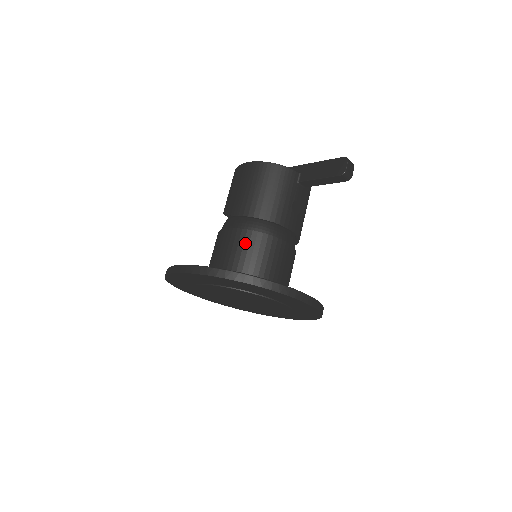
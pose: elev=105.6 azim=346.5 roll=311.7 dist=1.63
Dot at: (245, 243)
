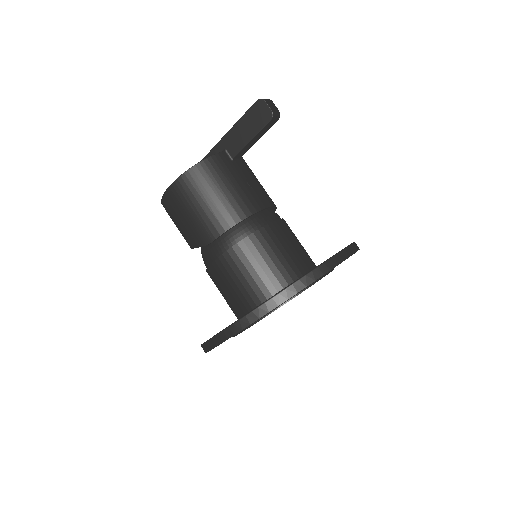
Dot at: (248, 257)
